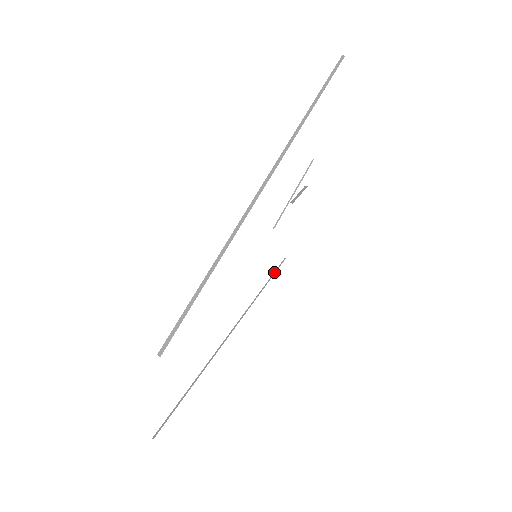
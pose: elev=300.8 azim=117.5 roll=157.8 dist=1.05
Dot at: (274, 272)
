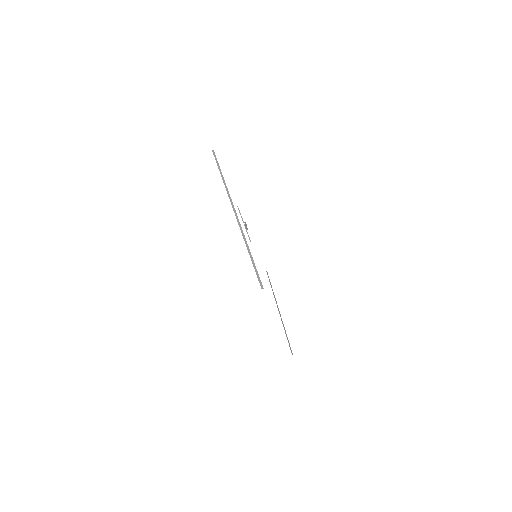
Dot at: occluded
